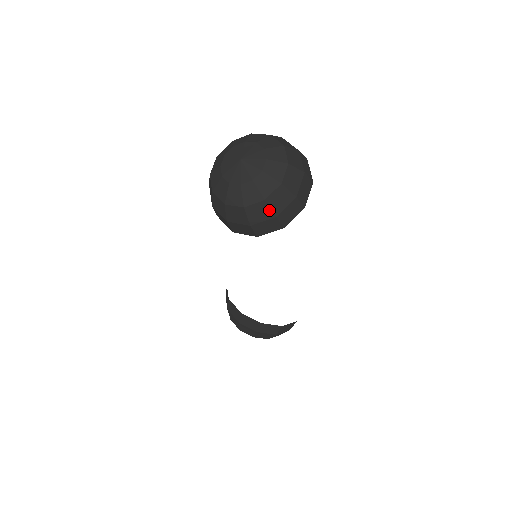
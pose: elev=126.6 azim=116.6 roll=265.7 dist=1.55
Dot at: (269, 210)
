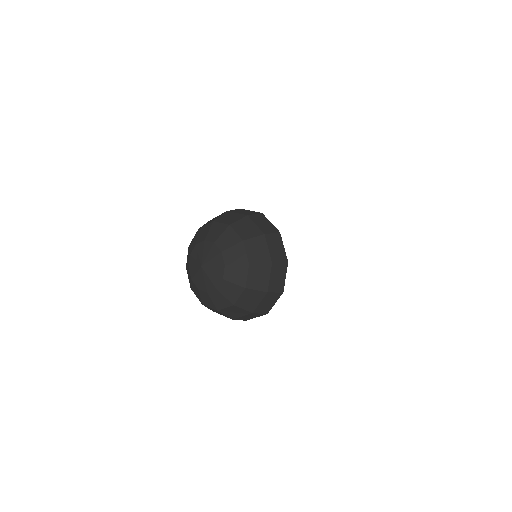
Dot at: (207, 307)
